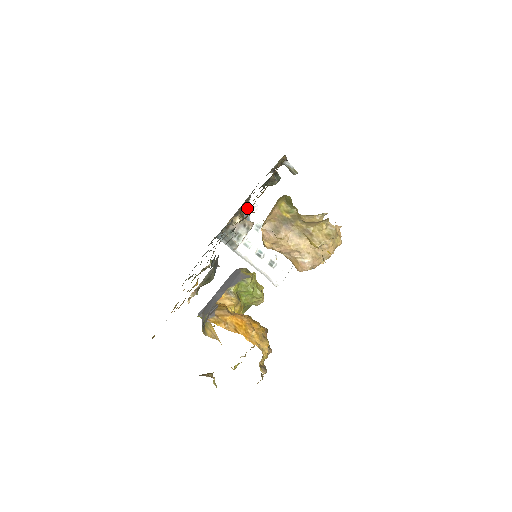
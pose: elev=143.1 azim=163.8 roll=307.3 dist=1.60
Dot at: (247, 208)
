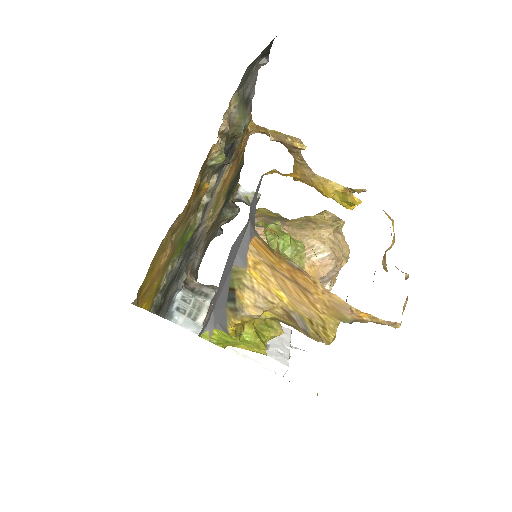
Dot at: occluded
